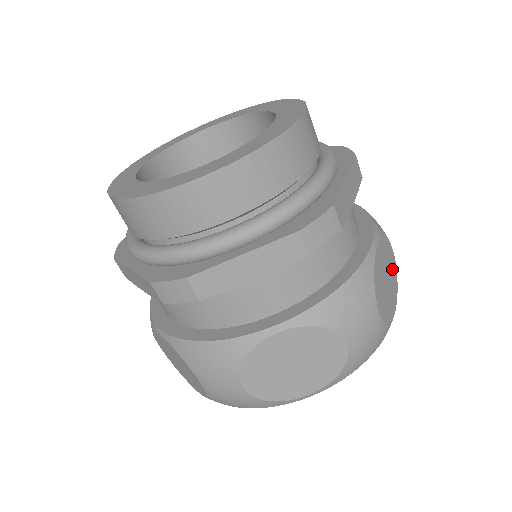
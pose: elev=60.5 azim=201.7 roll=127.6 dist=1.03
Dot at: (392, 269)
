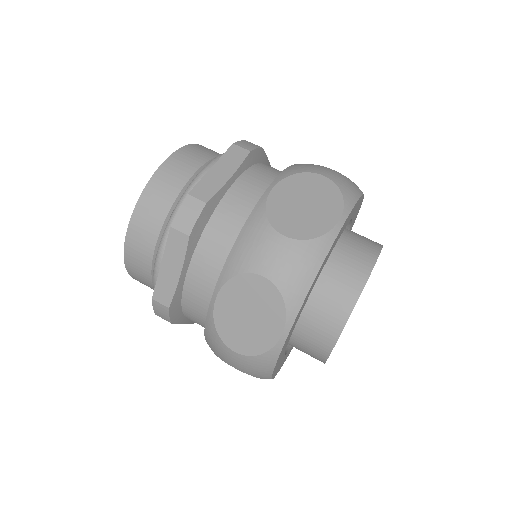
Dot at: (323, 191)
